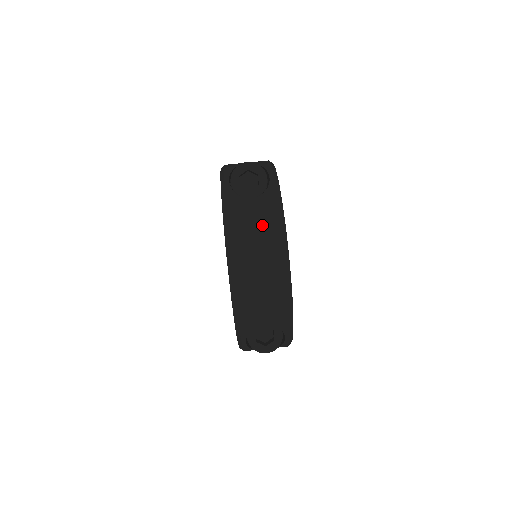
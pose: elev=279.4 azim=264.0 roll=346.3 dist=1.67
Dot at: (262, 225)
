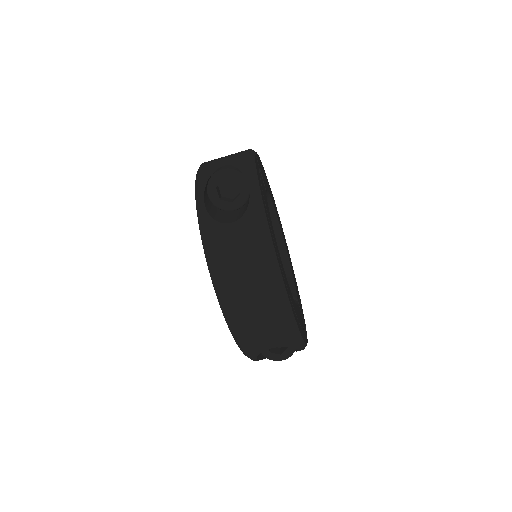
Dot at: (248, 255)
